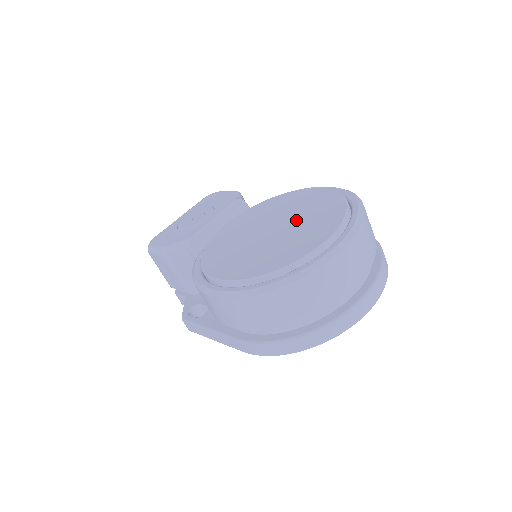
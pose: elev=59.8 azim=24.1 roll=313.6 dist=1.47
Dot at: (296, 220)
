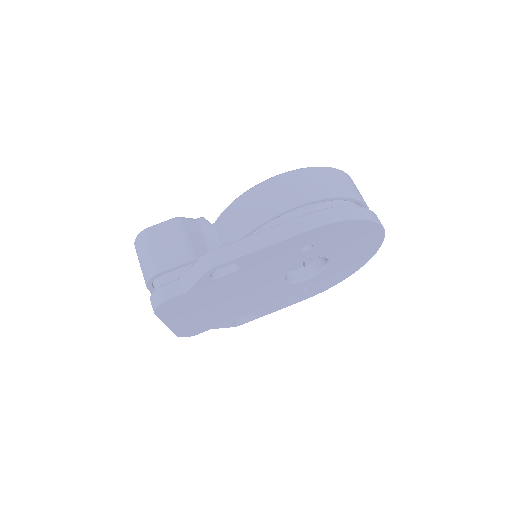
Dot at: occluded
